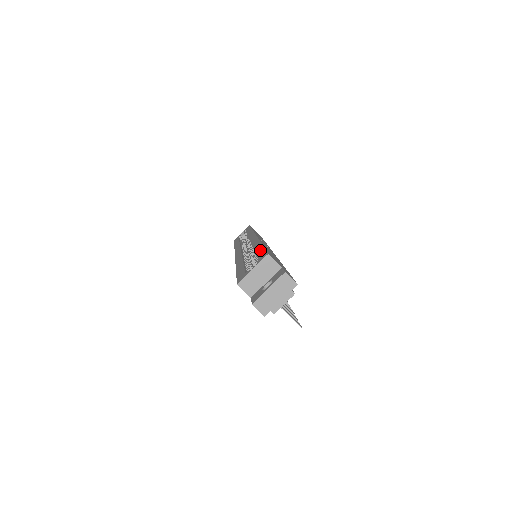
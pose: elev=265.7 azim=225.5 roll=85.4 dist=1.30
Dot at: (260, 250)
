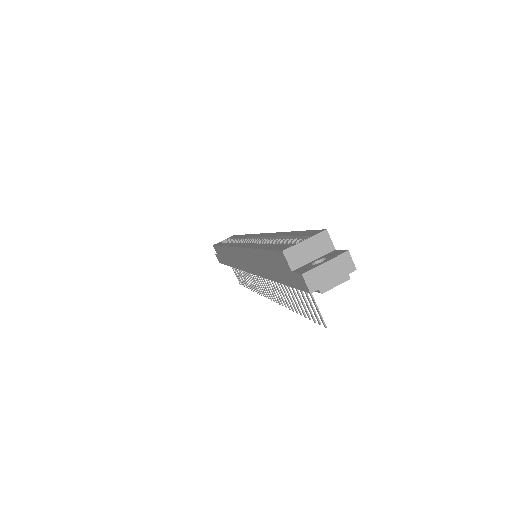
Dot at: (299, 232)
